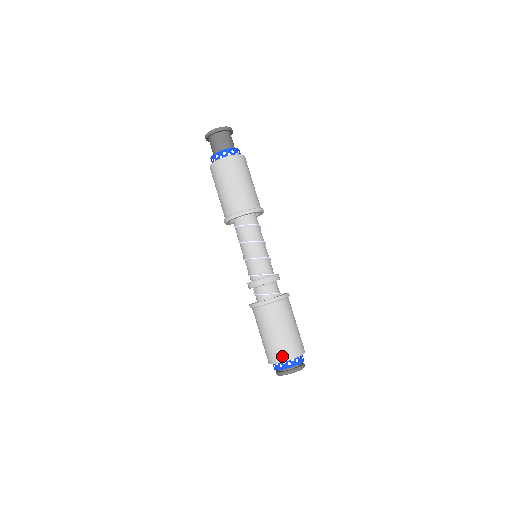
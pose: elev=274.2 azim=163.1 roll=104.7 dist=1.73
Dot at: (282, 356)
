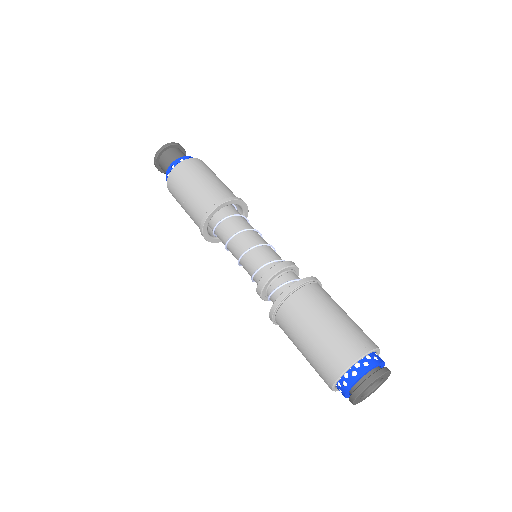
Dot at: (364, 344)
